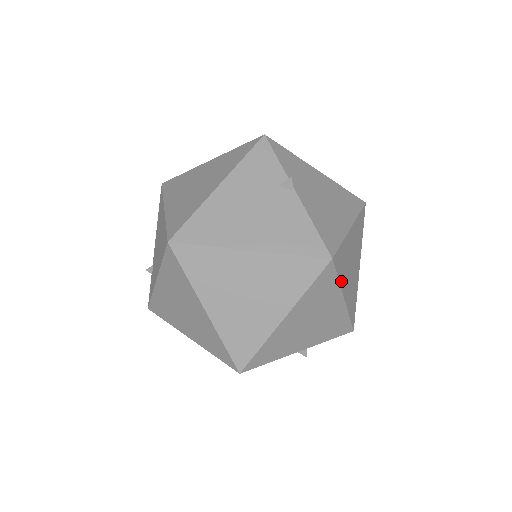
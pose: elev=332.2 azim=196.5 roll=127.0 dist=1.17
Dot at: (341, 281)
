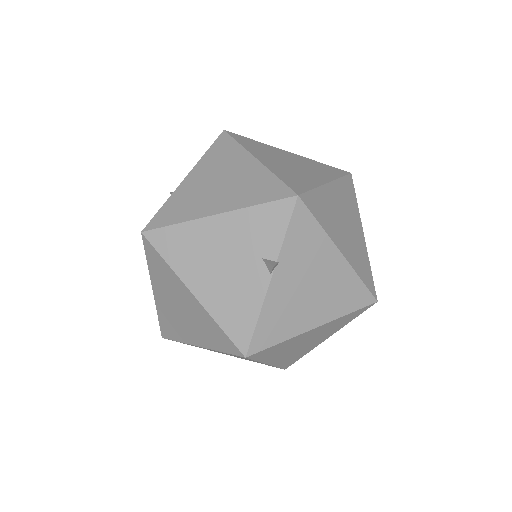
Dot at: (265, 359)
